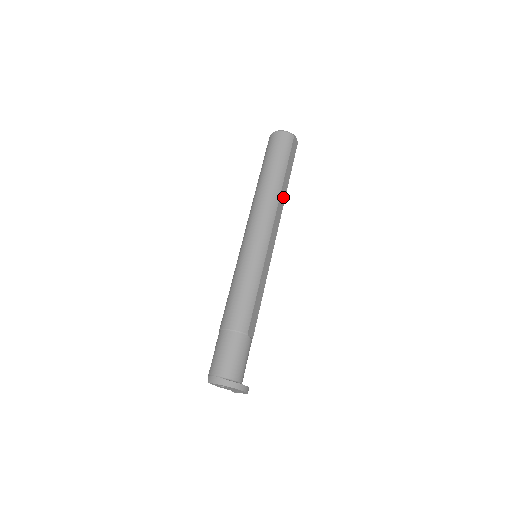
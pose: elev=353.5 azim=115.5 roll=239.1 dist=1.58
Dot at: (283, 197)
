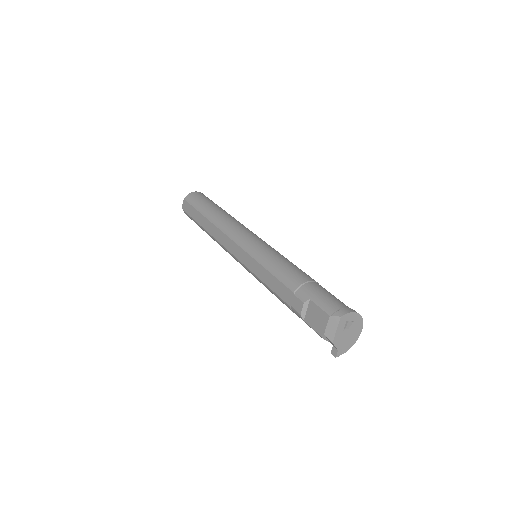
Dot at: occluded
